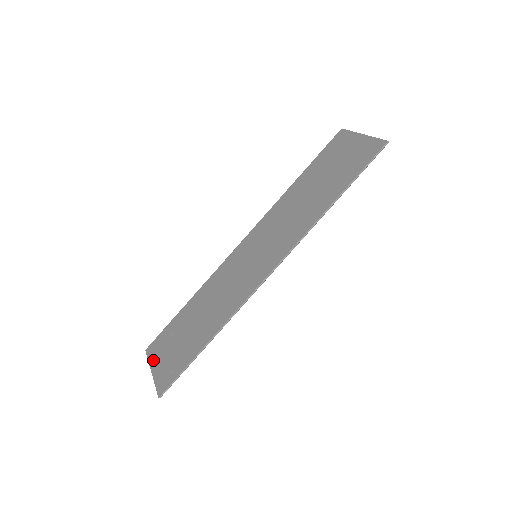
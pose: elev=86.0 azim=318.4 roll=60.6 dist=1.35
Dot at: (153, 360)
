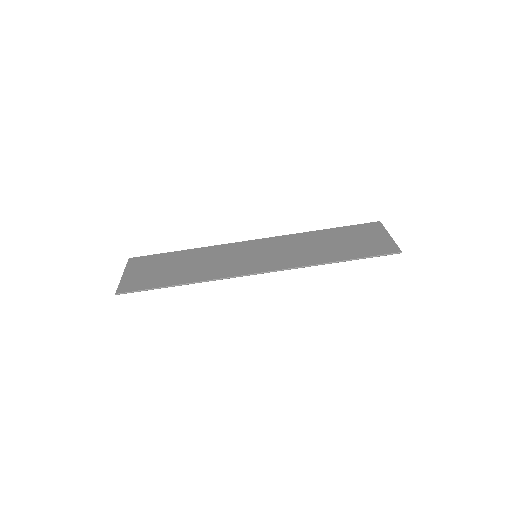
Dot at: (130, 268)
